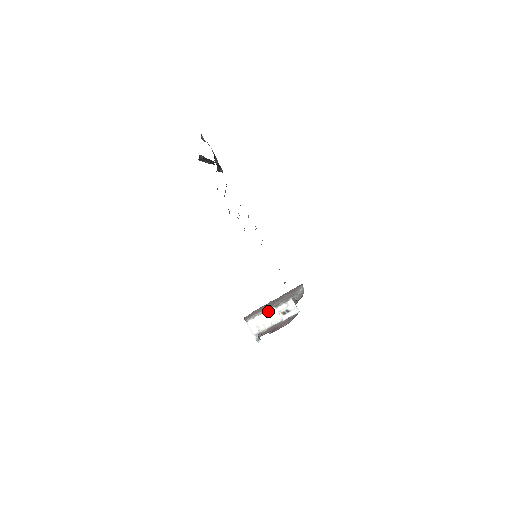
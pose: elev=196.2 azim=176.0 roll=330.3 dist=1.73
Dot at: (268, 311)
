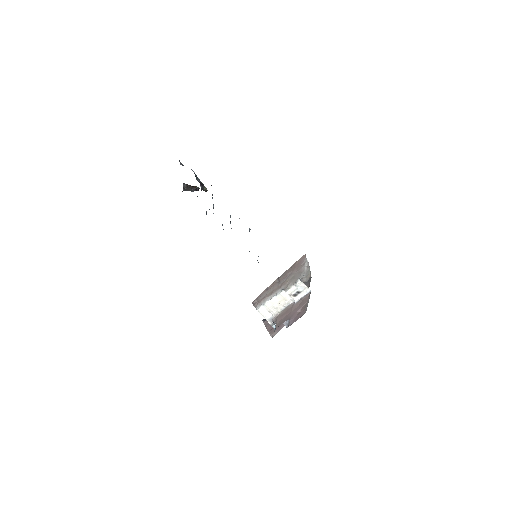
Dot at: (277, 295)
